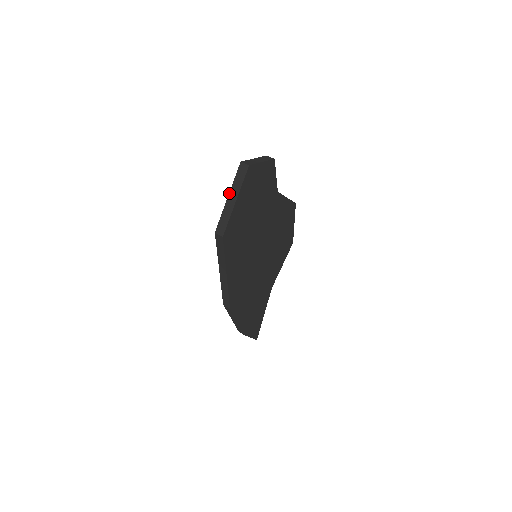
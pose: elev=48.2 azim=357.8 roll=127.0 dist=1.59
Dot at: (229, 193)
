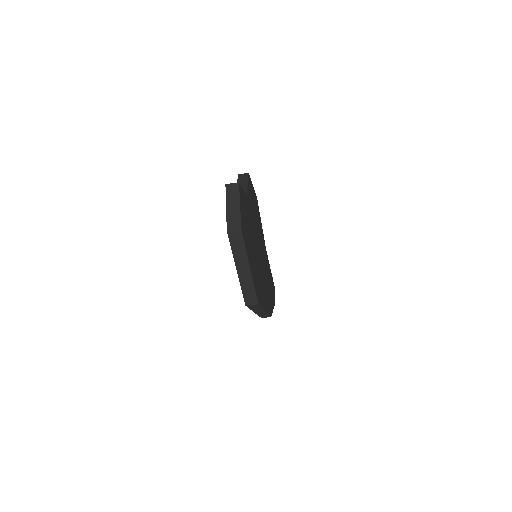
Dot at: occluded
